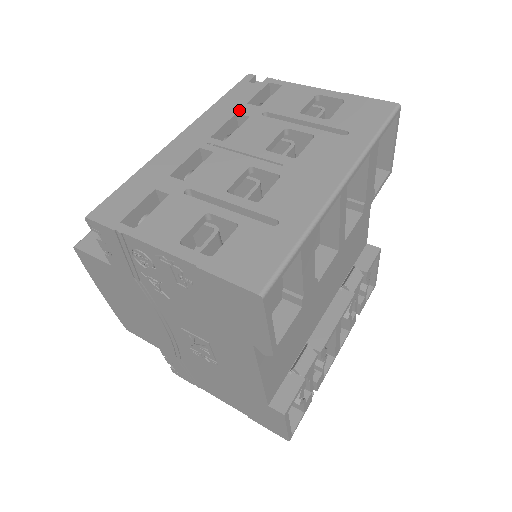
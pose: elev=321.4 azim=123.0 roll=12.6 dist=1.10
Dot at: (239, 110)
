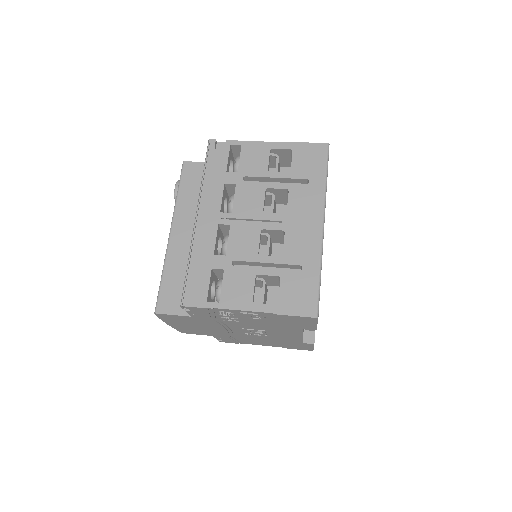
Dot at: (225, 180)
